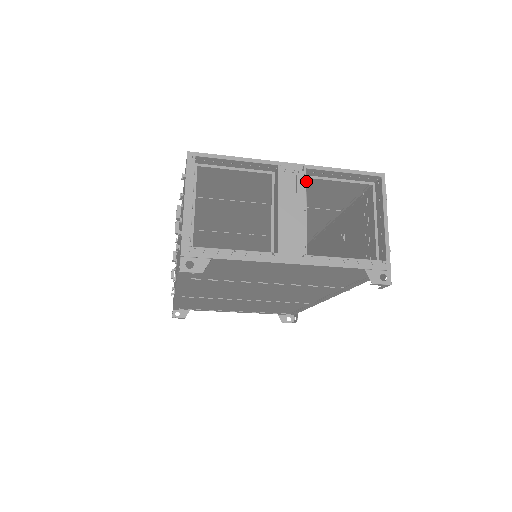
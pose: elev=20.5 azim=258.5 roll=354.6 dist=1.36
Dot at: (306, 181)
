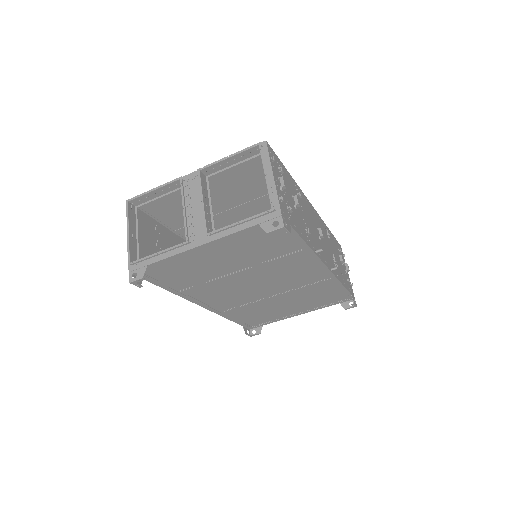
Dot at: (218, 179)
